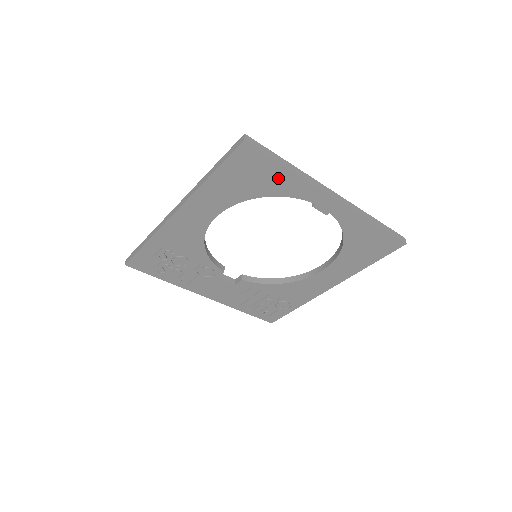
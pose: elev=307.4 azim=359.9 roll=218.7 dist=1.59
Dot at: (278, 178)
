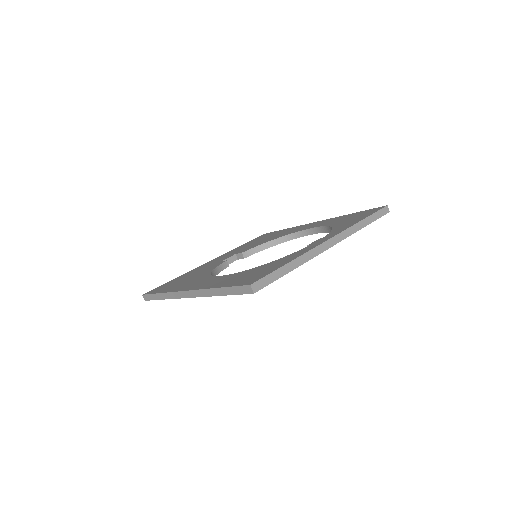
Dot at: occluded
